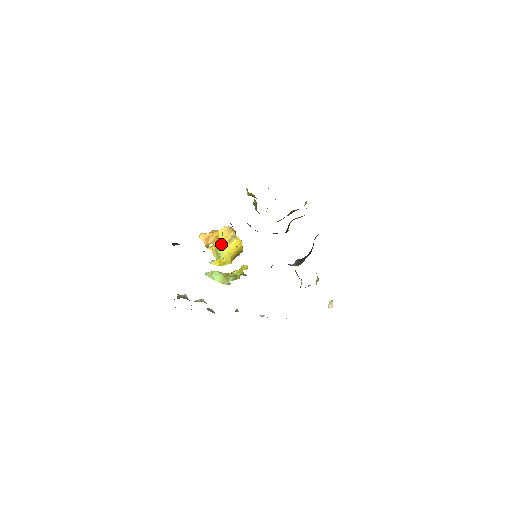
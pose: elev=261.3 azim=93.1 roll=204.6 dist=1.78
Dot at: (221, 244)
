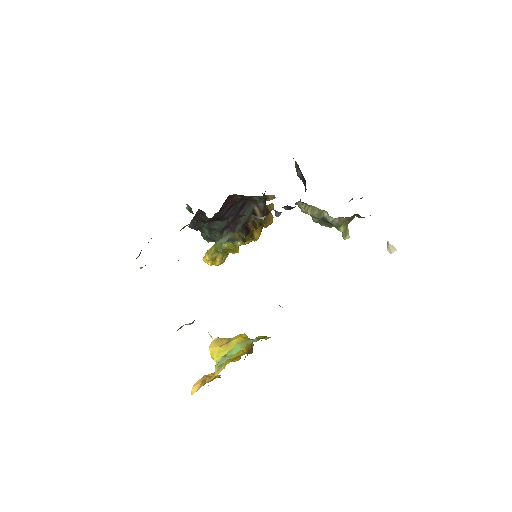
Dot at: (220, 354)
